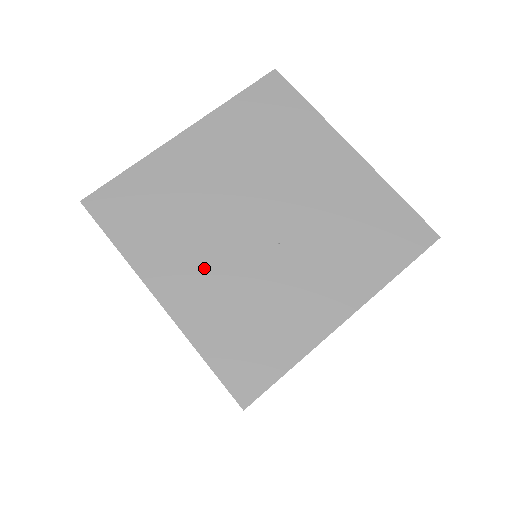
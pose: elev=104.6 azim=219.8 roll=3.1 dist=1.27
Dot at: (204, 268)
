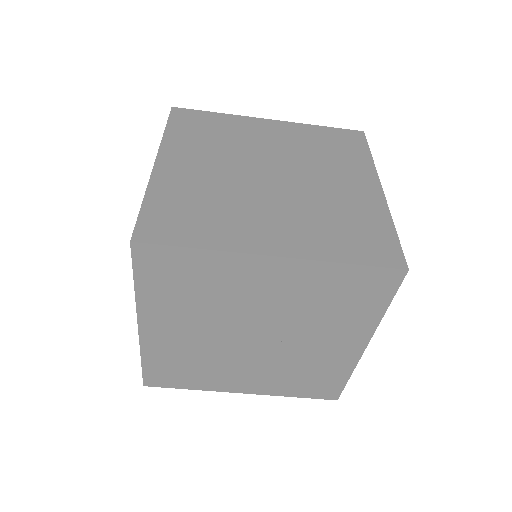
Dot at: (250, 373)
